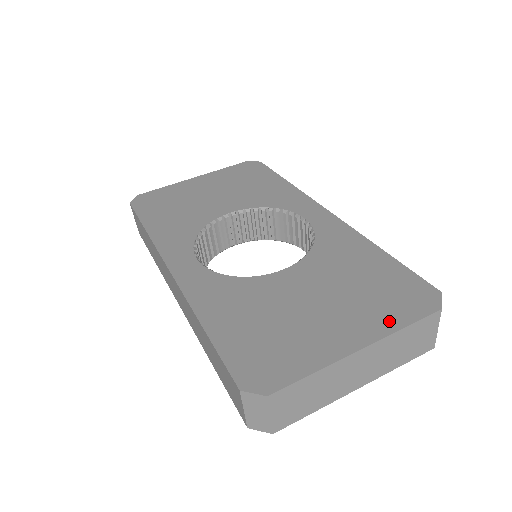
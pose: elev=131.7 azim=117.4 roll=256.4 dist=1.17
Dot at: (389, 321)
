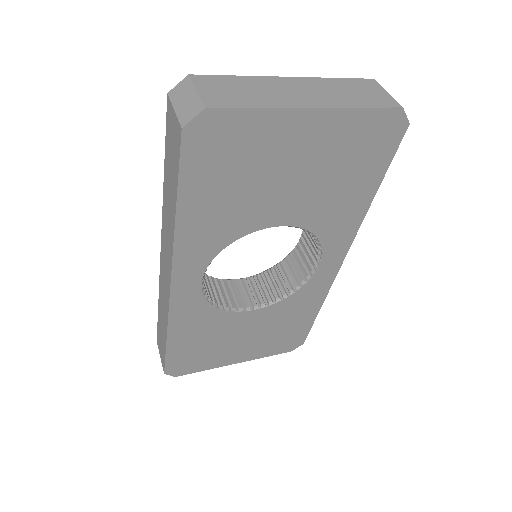
Dot at: occluded
